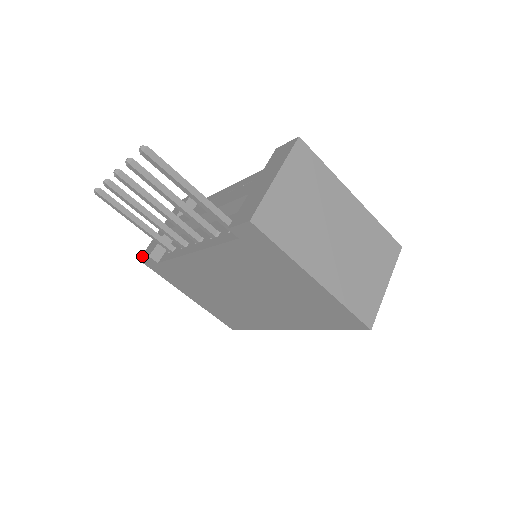
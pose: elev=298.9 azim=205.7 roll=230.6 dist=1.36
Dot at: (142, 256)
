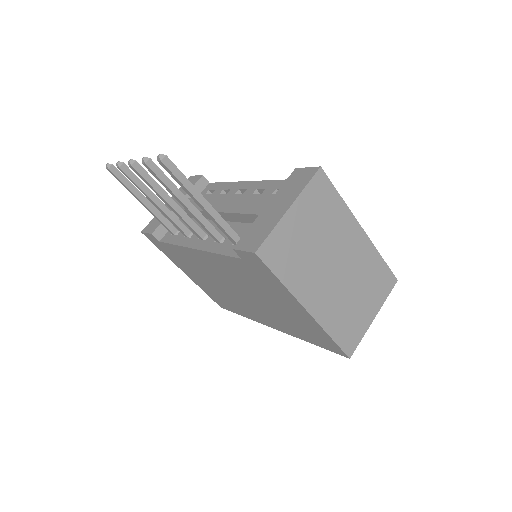
Dot at: (145, 229)
